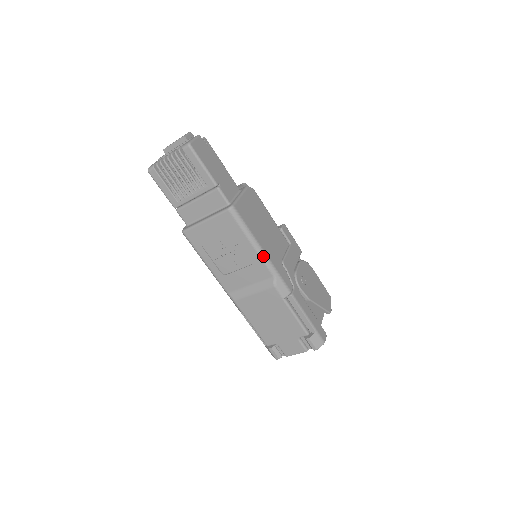
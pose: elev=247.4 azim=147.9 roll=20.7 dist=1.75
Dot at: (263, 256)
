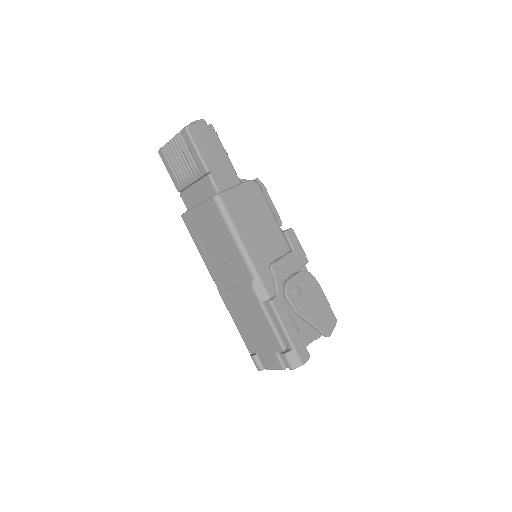
Dot at: (243, 253)
